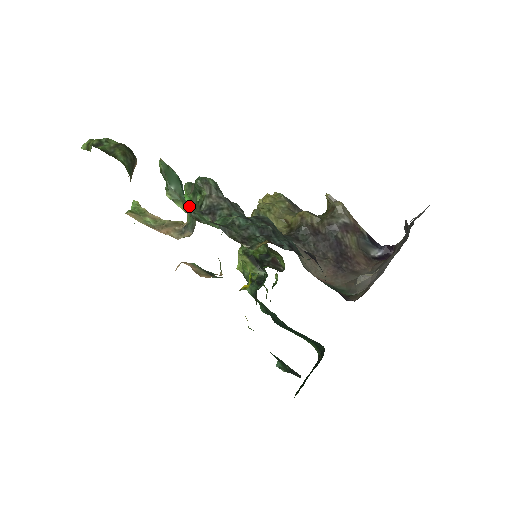
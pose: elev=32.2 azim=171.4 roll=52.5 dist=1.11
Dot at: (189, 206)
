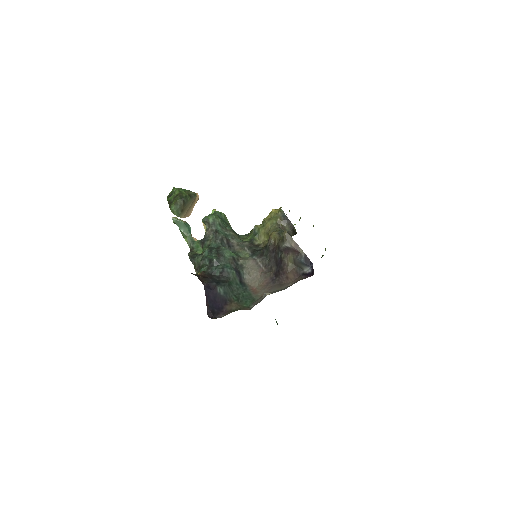
Dot at: occluded
